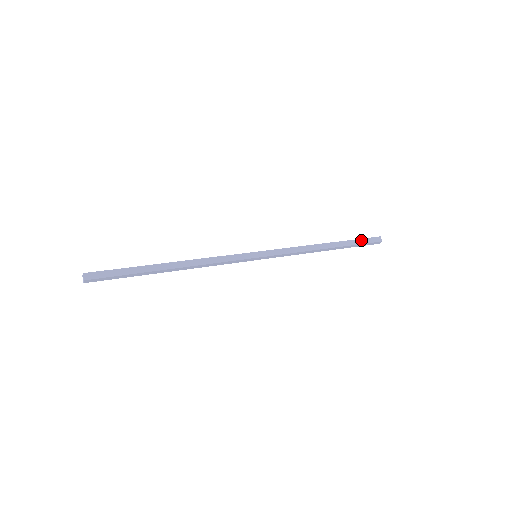
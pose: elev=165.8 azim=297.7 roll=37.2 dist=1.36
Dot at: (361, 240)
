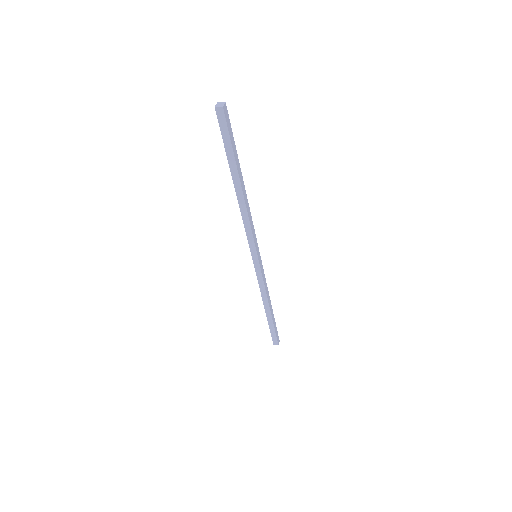
Dot at: occluded
